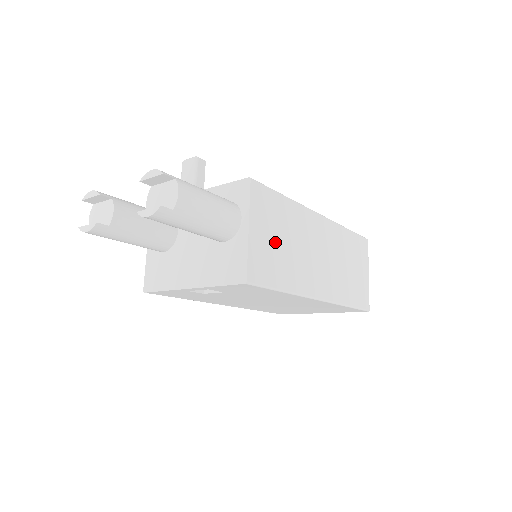
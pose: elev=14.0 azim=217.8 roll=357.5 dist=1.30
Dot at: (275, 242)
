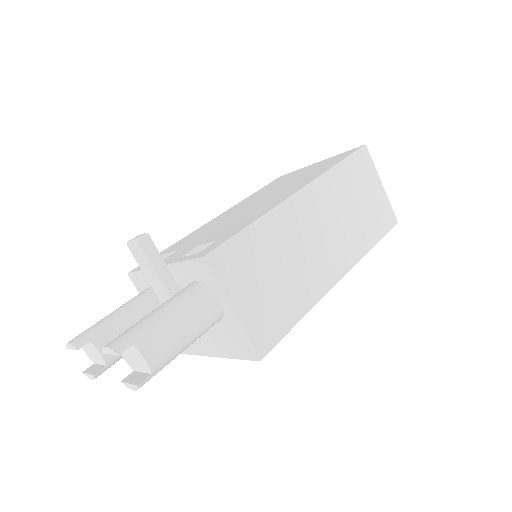
Dot at: (267, 287)
